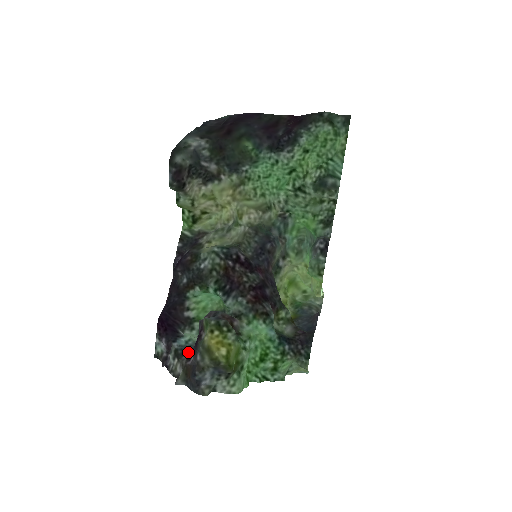
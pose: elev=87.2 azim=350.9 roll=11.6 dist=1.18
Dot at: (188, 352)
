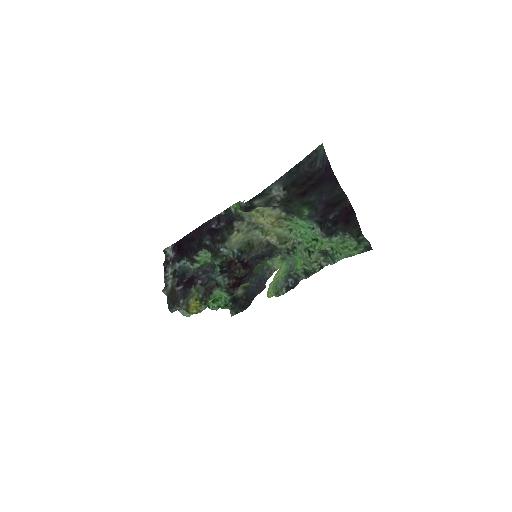
Dot at: (181, 276)
